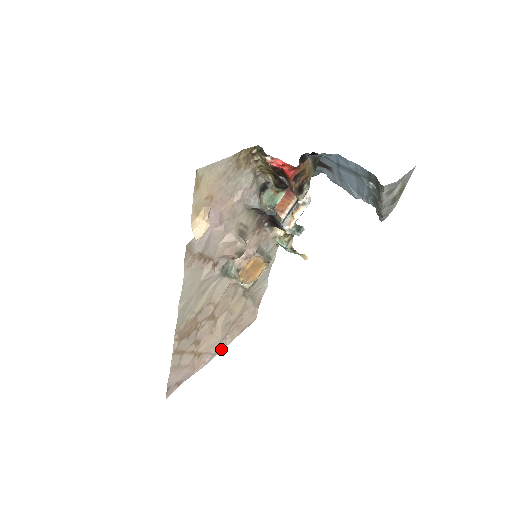
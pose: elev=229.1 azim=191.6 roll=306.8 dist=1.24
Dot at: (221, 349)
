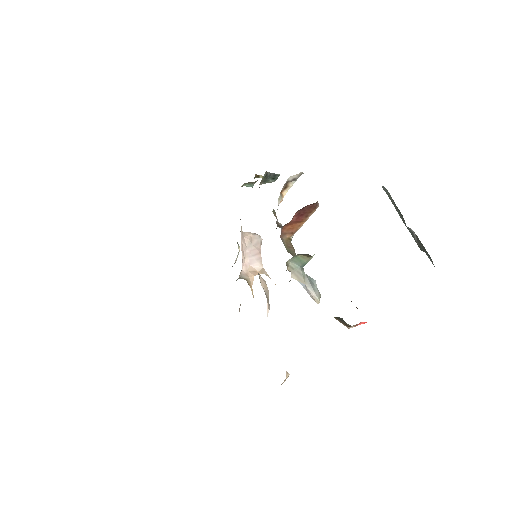
Dot at: occluded
